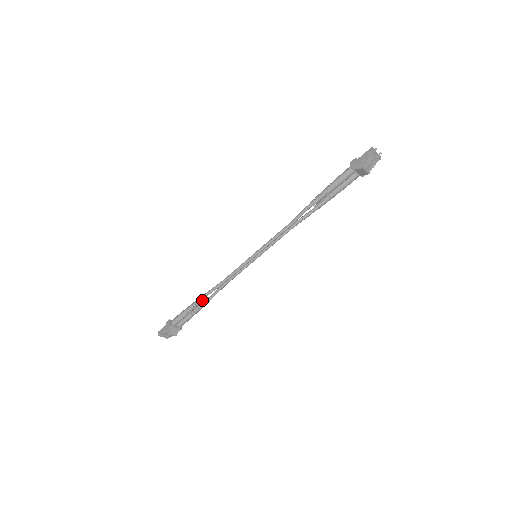
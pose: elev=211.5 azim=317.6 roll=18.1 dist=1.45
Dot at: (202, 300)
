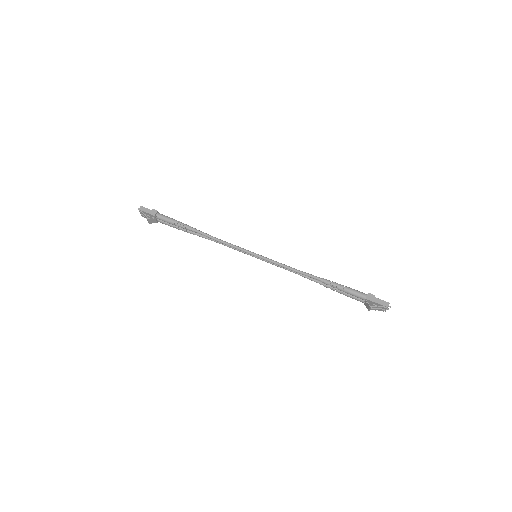
Dot at: (193, 231)
